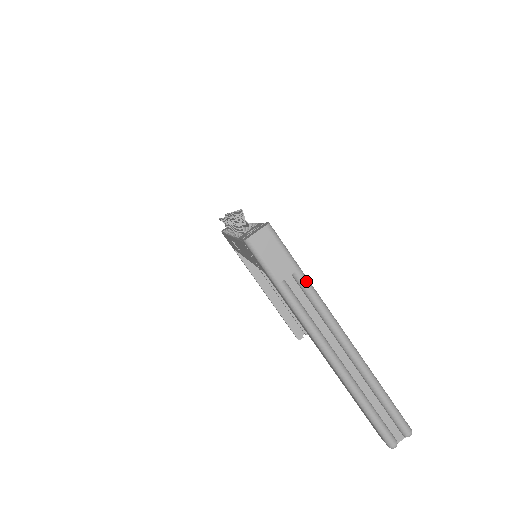
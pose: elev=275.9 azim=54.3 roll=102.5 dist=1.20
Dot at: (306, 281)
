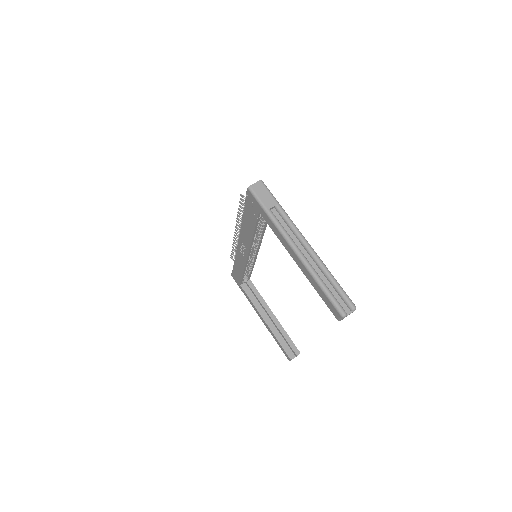
Dot at: (283, 210)
